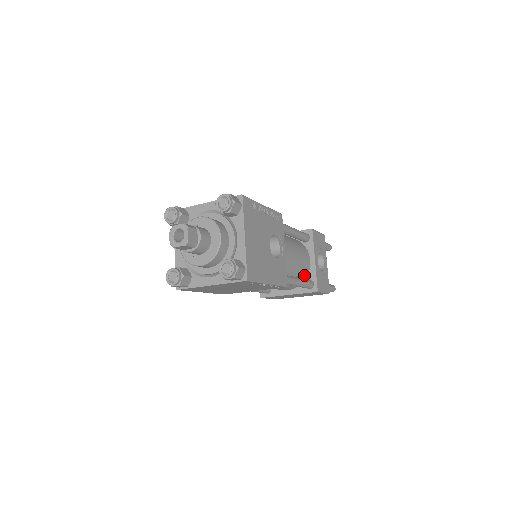
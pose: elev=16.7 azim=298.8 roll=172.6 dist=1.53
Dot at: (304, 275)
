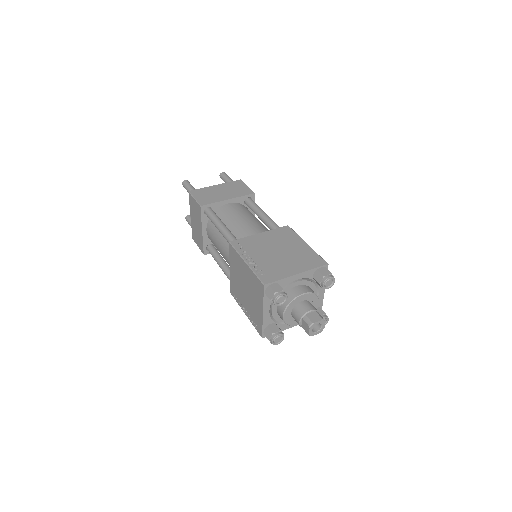
Dot at: occluded
